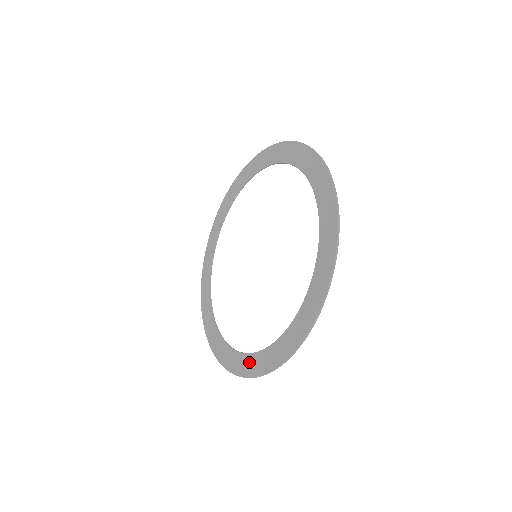
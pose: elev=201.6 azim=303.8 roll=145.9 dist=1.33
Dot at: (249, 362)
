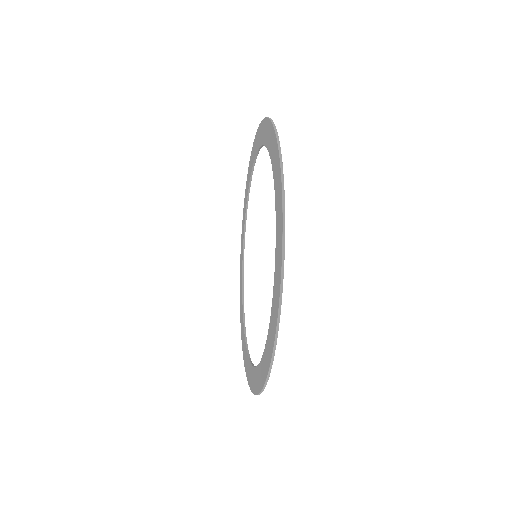
Dot at: (254, 377)
